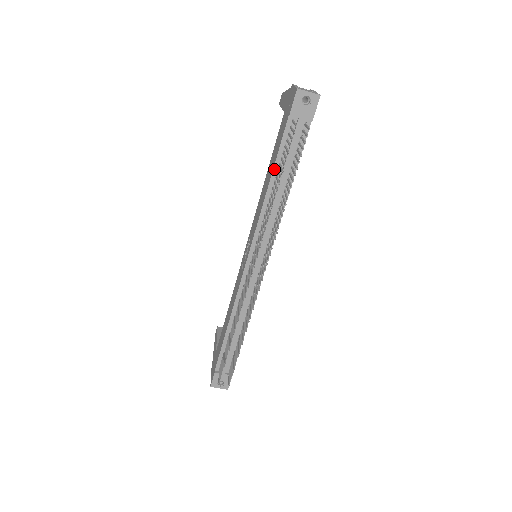
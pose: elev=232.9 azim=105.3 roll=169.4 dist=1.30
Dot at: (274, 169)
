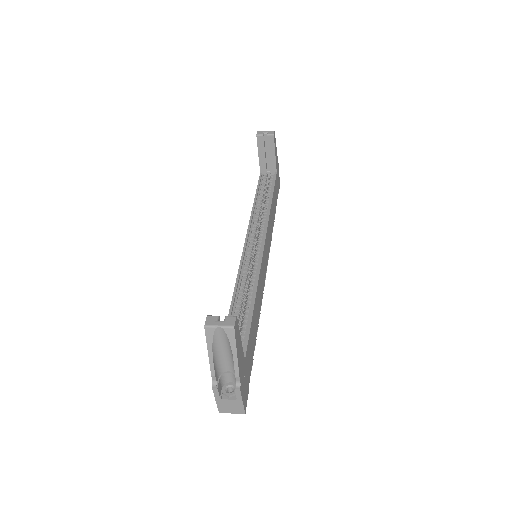
Dot at: occluded
